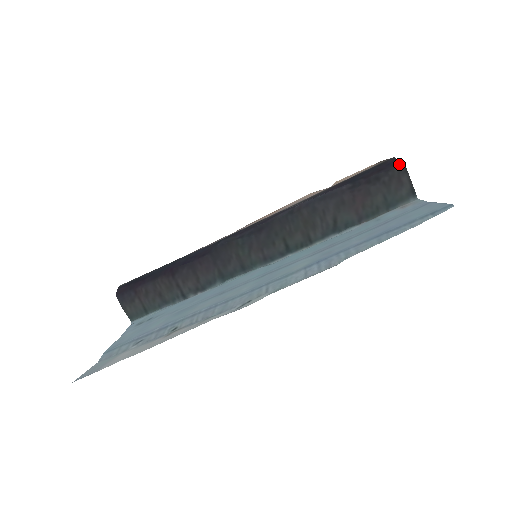
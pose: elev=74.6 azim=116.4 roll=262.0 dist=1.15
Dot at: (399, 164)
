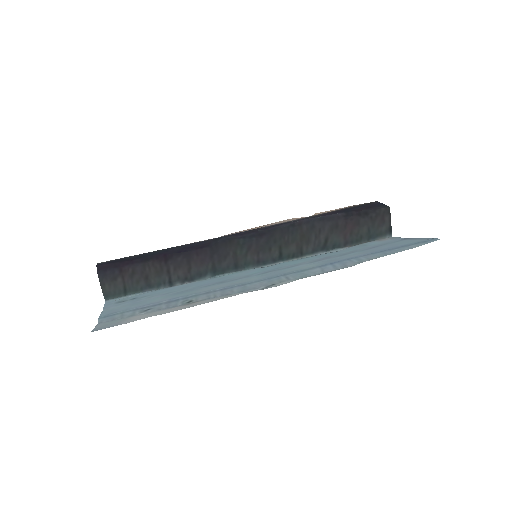
Dot at: (384, 206)
